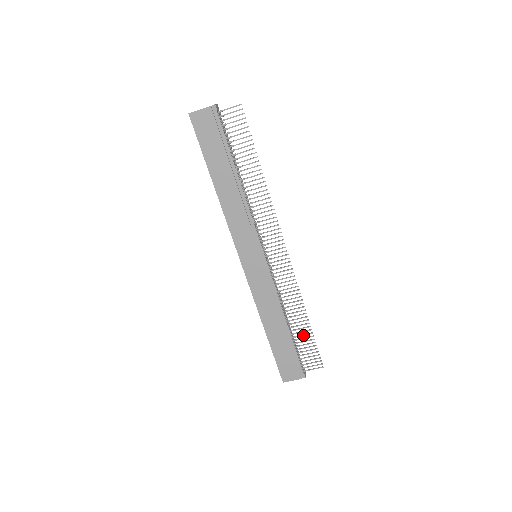
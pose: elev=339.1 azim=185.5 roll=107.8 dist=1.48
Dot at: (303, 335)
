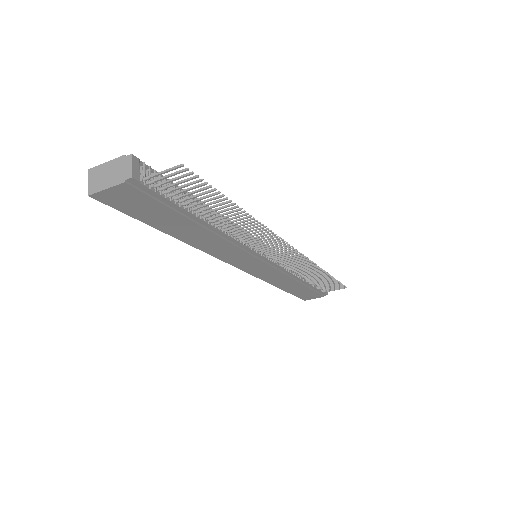
Dot at: (324, 281)
